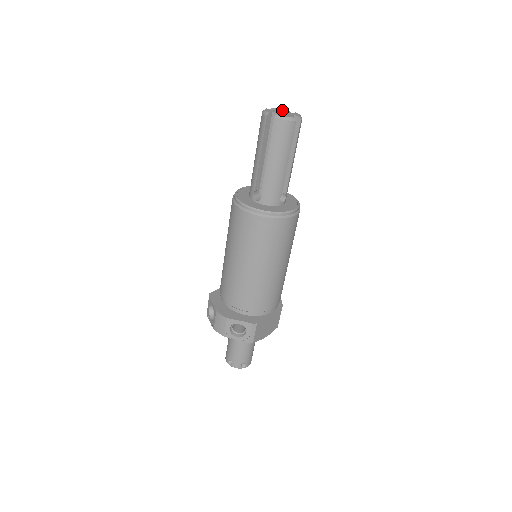
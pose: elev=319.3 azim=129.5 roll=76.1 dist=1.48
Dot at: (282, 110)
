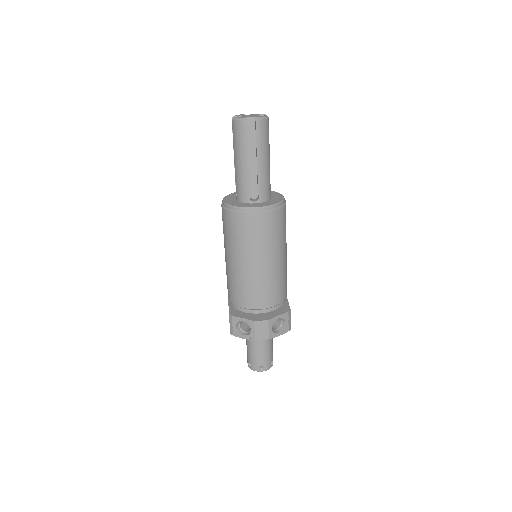
Dot at: (244, 115)
